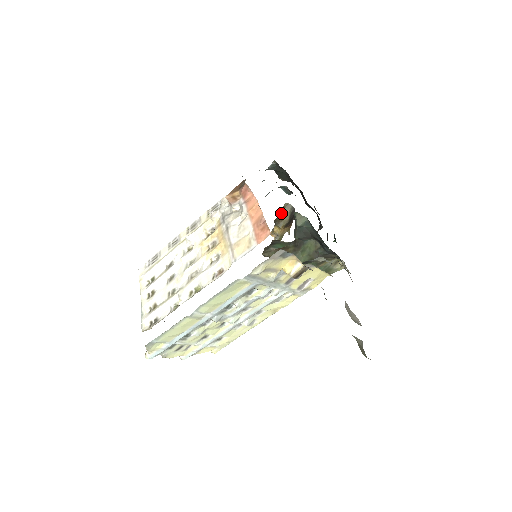
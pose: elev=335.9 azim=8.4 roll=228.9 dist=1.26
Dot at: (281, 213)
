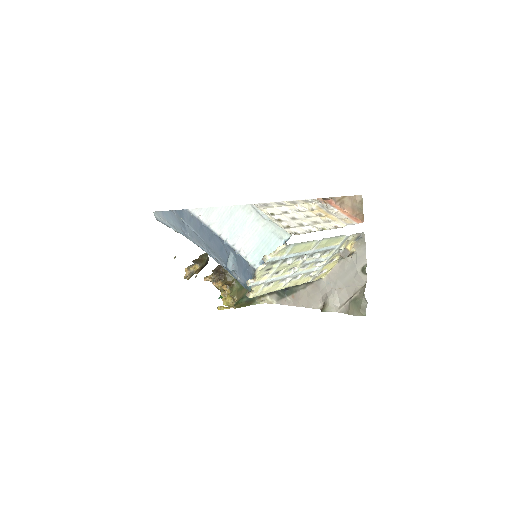
Dot at: (201, 258)
